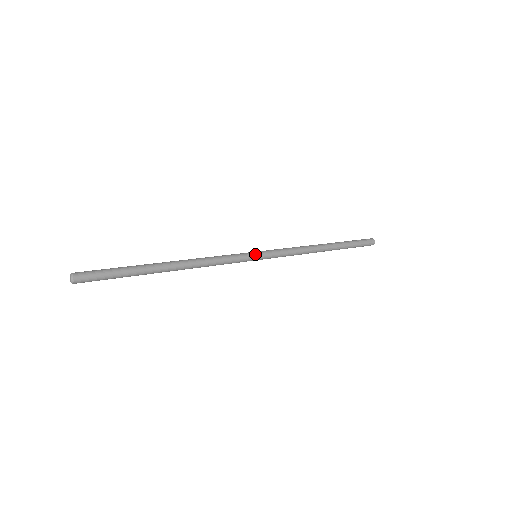
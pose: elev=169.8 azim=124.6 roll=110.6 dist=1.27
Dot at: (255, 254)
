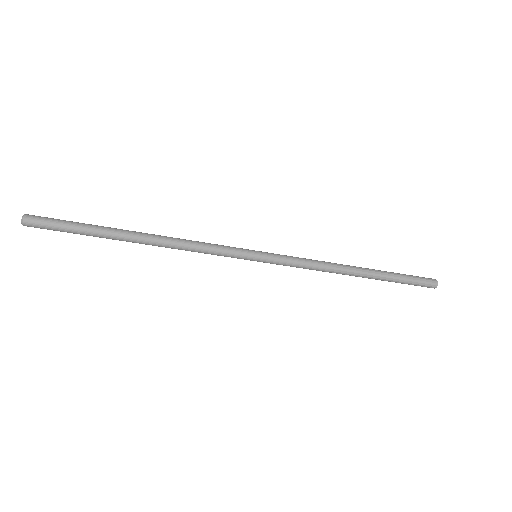
Dot at: (253, 250)
